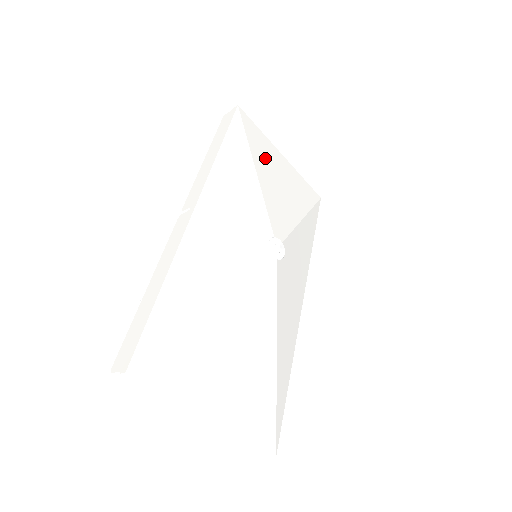
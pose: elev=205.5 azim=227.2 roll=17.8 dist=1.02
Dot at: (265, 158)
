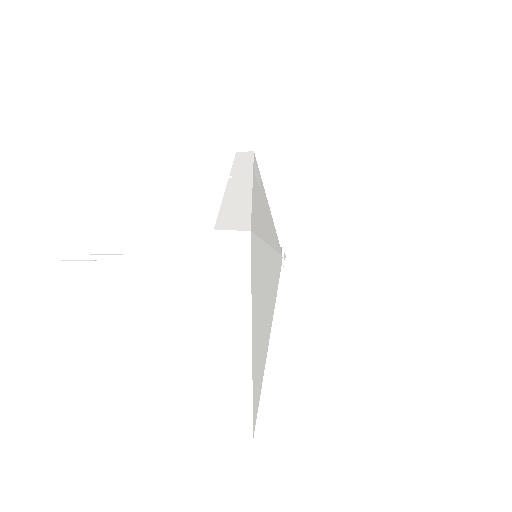
Dot at: occluded
